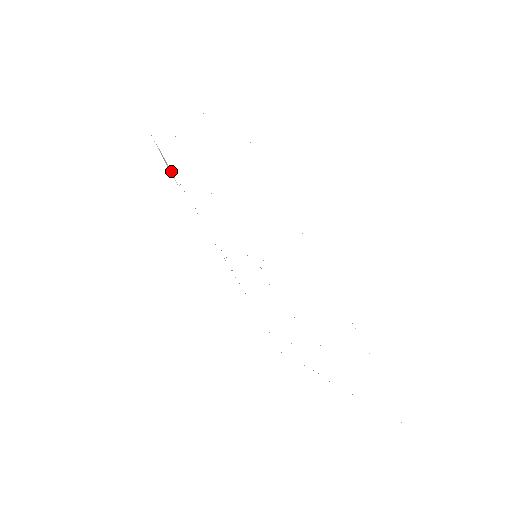
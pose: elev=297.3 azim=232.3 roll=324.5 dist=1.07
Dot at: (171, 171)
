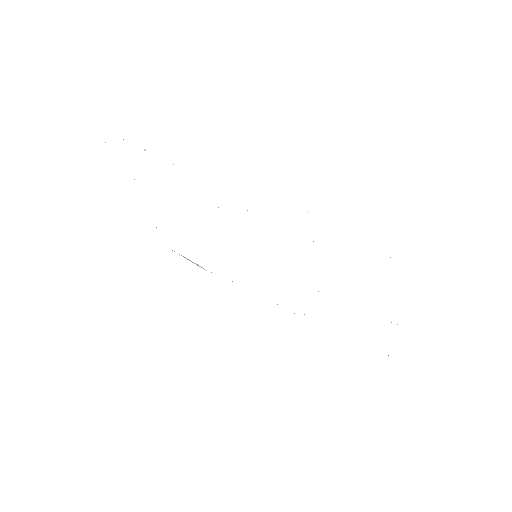
Dot at: (198, 265)
